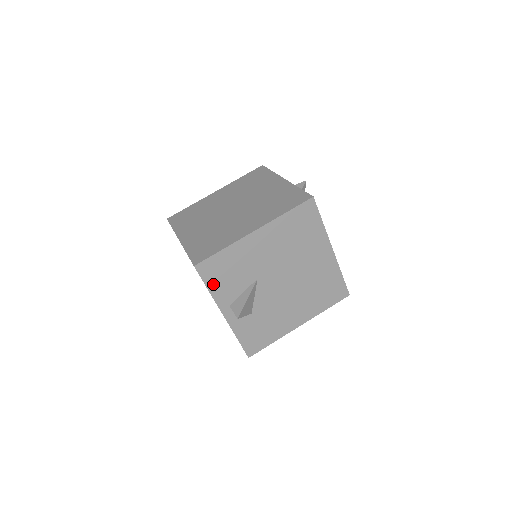
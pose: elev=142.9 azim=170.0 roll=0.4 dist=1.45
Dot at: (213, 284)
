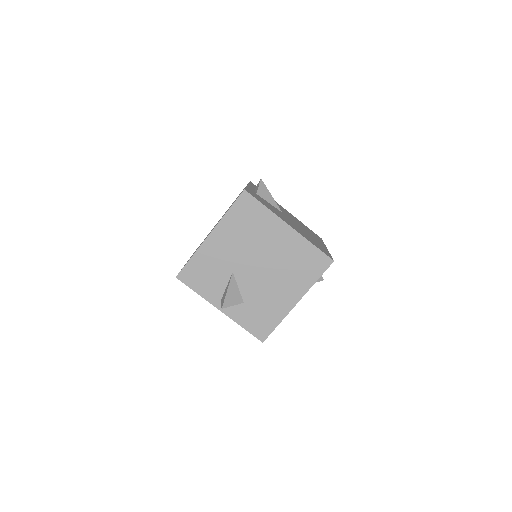
Dot at: (198, 287)
